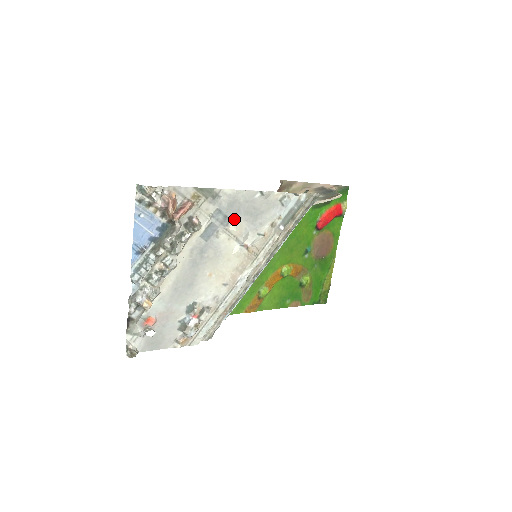
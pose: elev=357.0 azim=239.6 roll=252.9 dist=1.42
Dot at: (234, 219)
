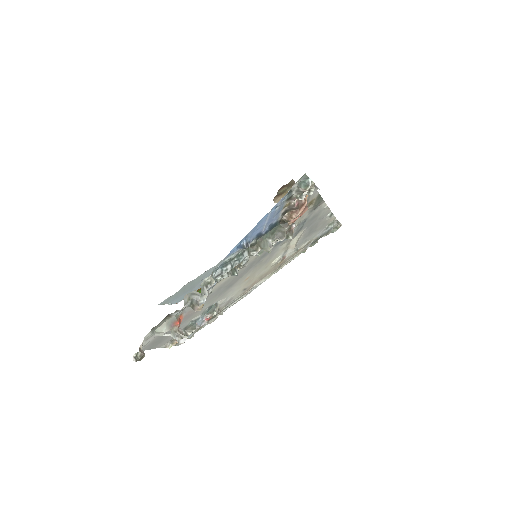
Dot at: (302, 231)
